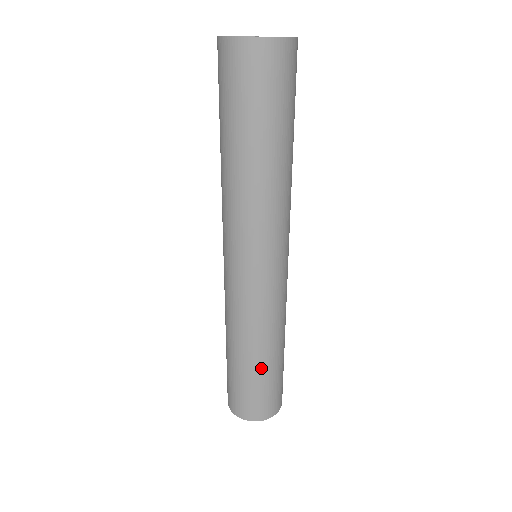
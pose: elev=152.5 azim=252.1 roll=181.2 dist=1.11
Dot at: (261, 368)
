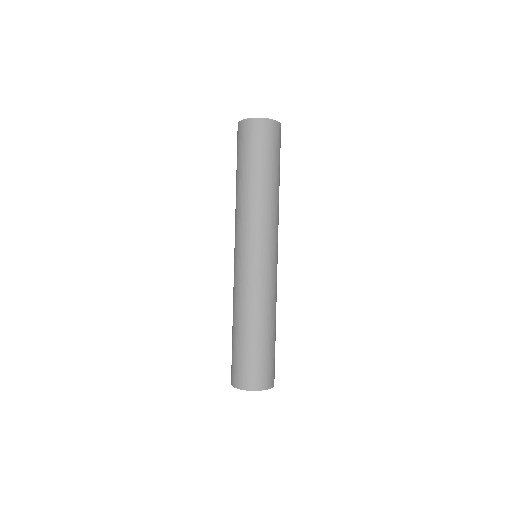
Dot at: (242, 337)
